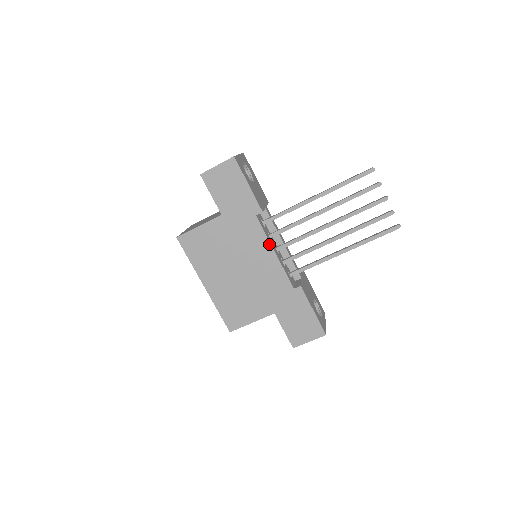
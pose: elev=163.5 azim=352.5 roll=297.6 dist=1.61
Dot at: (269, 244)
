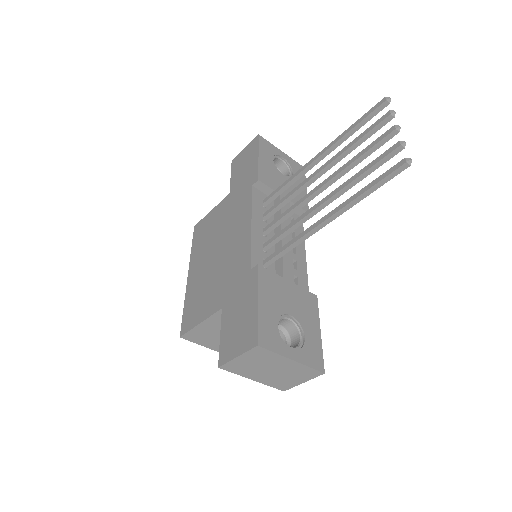
Dot at: (250, 215)
